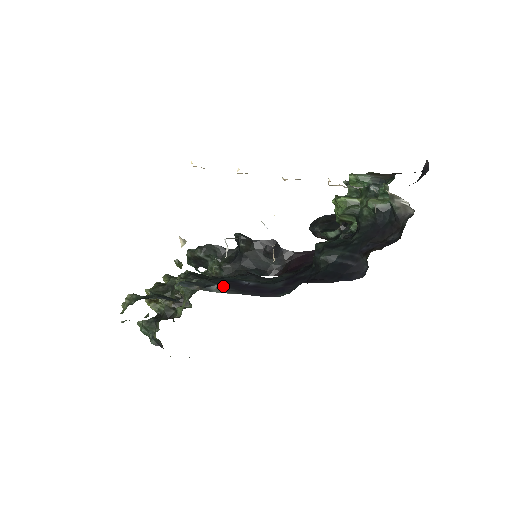
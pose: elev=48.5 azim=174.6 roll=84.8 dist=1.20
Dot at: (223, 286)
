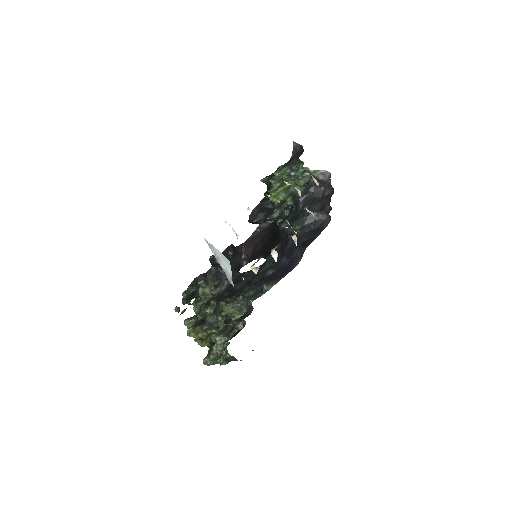
Dot at: (268, 283)
